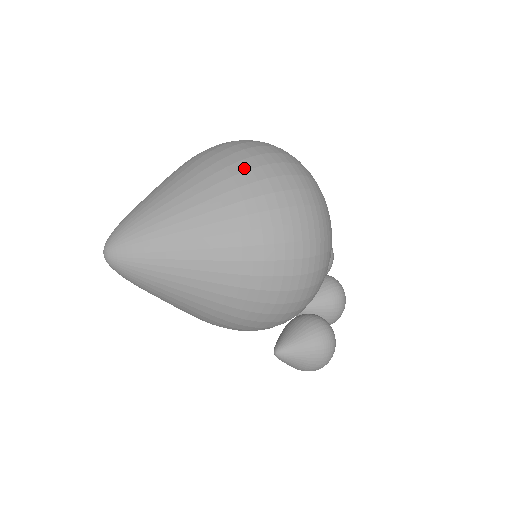
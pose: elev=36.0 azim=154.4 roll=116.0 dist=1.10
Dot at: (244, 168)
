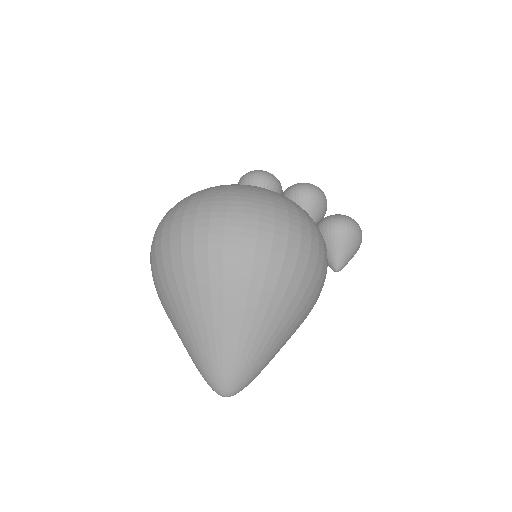
Dot at: (204, 260)
